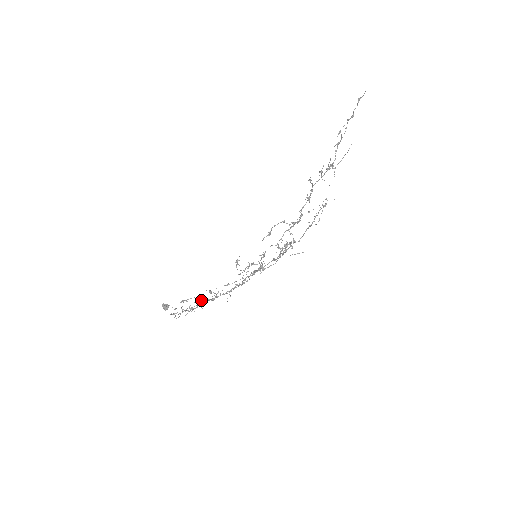
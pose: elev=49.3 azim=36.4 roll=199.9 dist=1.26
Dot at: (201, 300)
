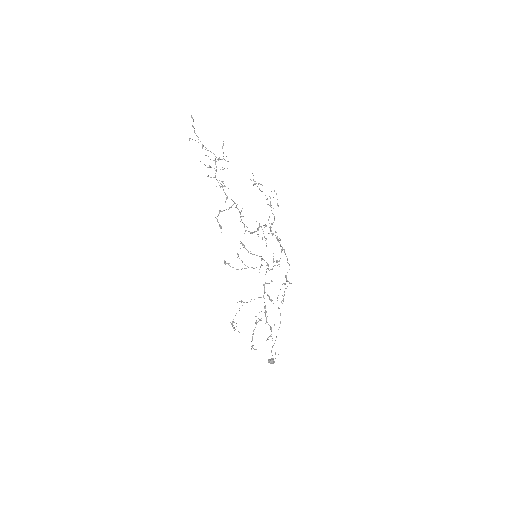
Dot at: occluded
